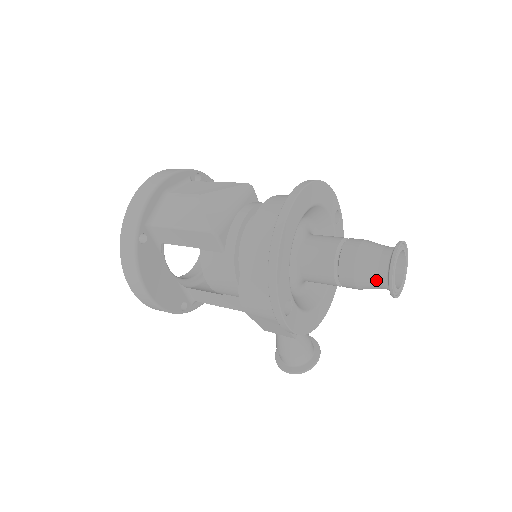
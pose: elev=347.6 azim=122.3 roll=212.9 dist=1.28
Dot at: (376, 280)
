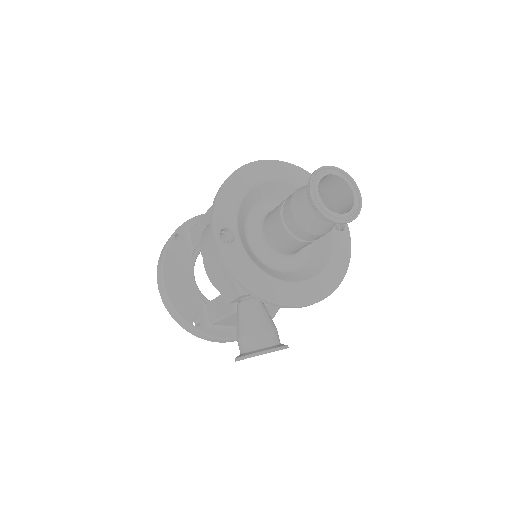
Dot at: (306, 200)
